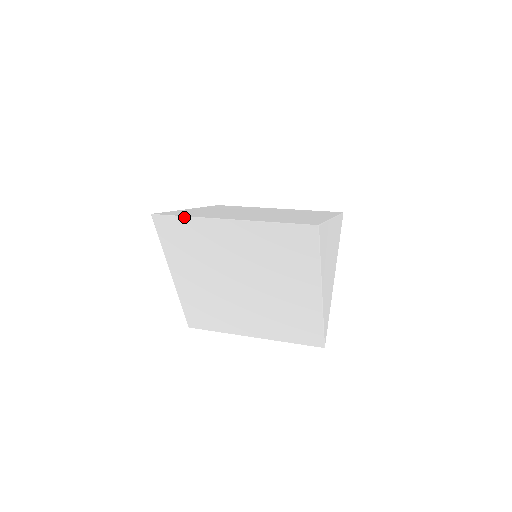
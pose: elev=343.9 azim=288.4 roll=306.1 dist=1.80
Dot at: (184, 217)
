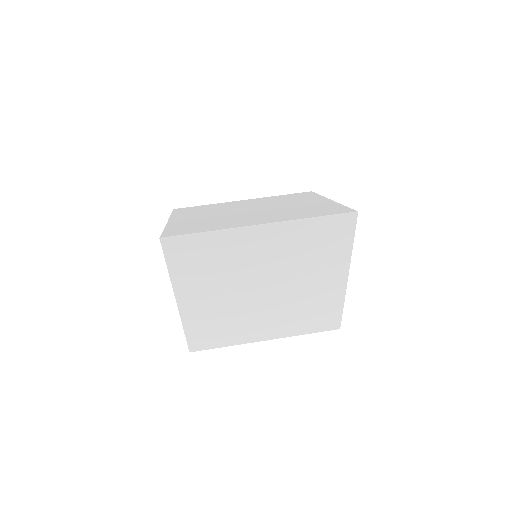
Dot at: (204, 233)
